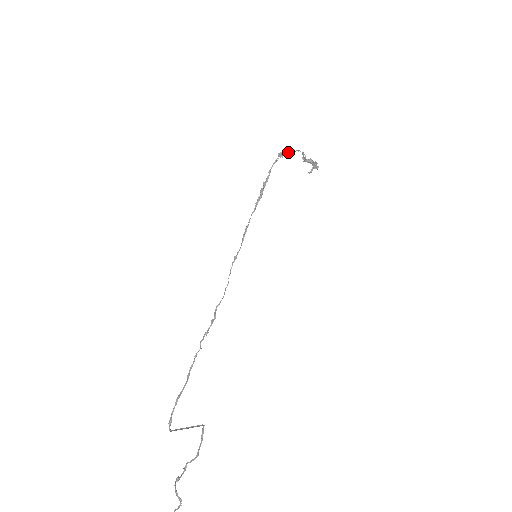
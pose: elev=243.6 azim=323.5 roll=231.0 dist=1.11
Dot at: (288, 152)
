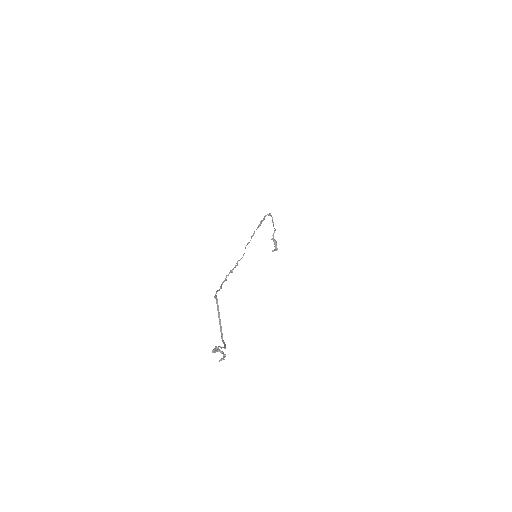
Dot at: (272, 218)
